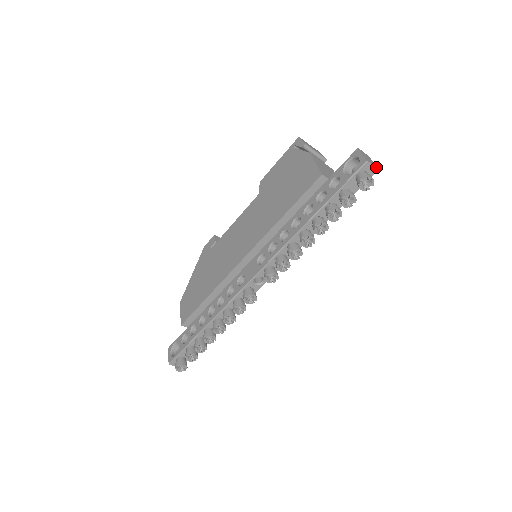
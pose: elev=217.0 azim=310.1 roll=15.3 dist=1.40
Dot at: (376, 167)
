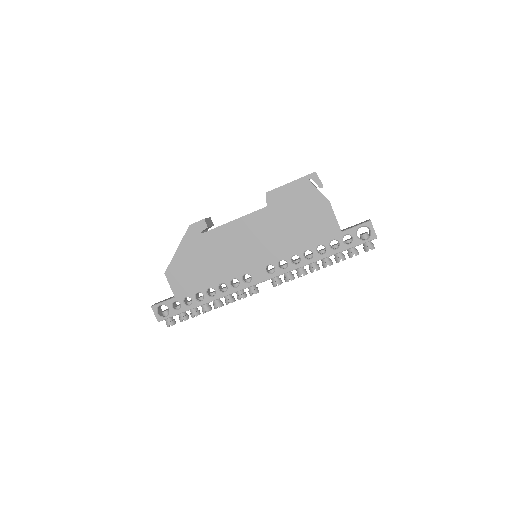
Dot at: occluded
